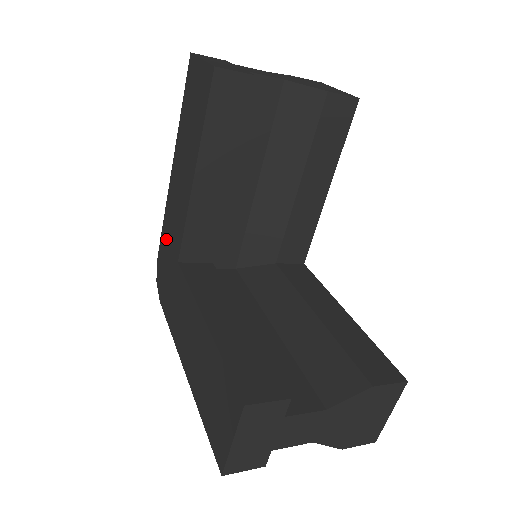
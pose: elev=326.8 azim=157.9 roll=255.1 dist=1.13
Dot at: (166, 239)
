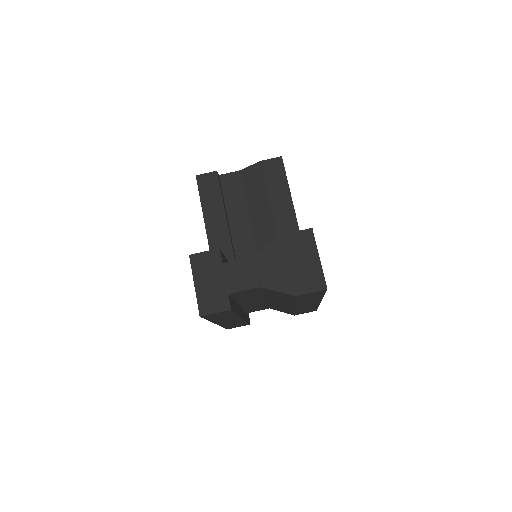
Dot at: occluded
